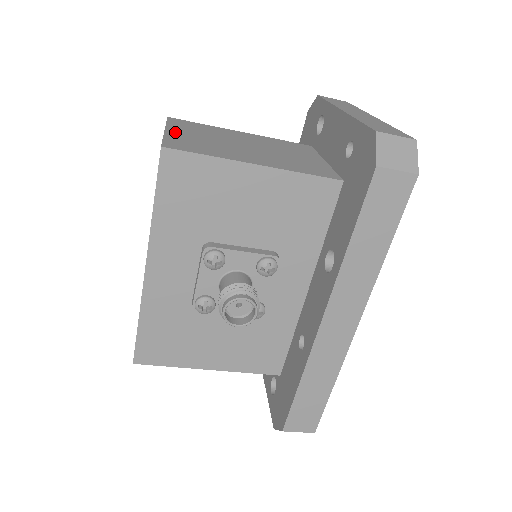
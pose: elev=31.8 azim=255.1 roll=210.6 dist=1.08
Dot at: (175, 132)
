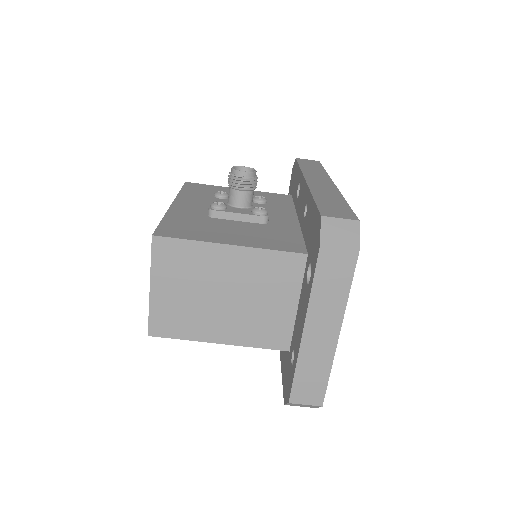
Dot at: occluded
